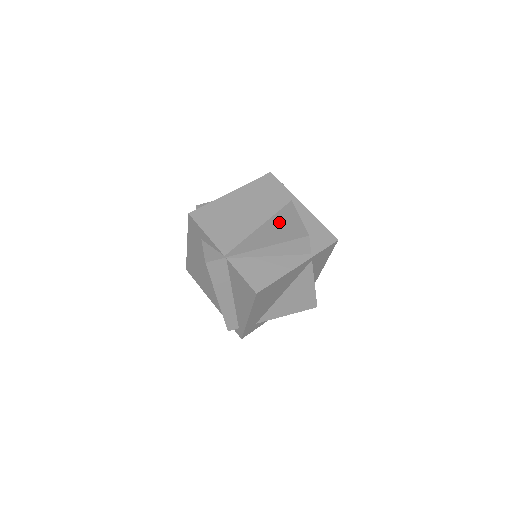
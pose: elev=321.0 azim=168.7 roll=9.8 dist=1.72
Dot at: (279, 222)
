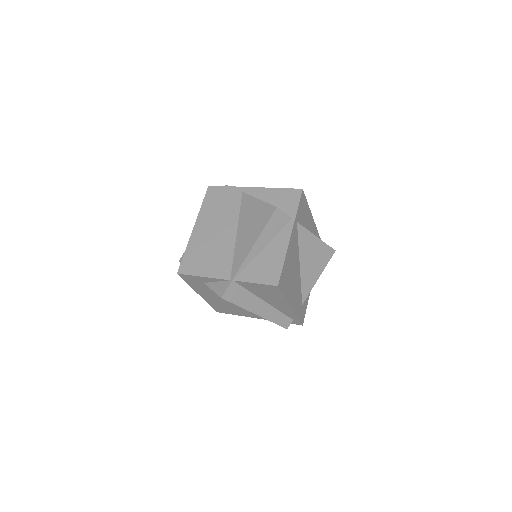
Dot at: (247, 217)
